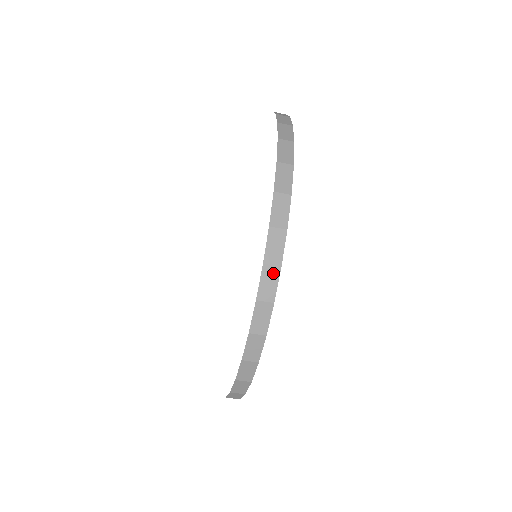
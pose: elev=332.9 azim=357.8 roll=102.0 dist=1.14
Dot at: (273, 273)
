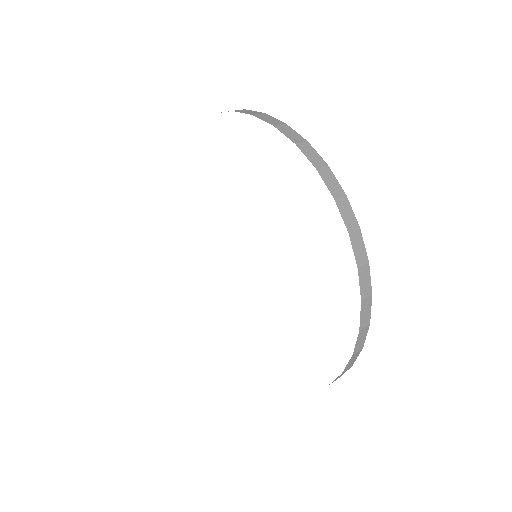
Dot at: (368, 303)
